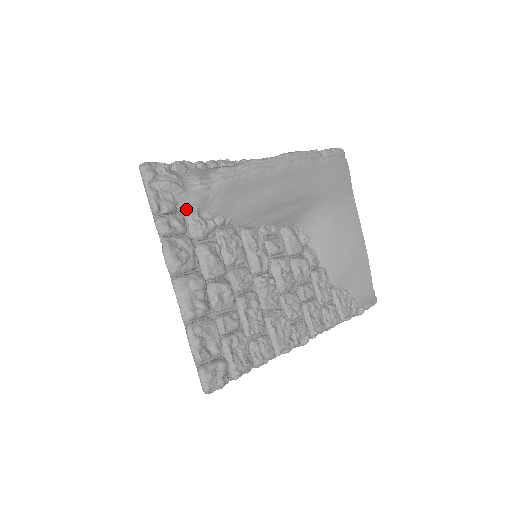
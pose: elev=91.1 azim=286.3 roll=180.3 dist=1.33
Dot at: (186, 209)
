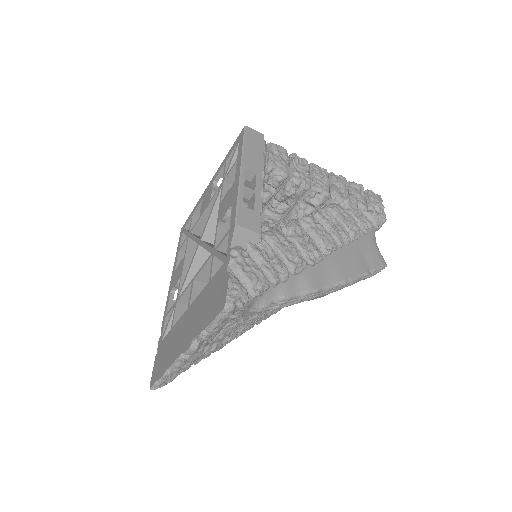
Dot at: (232, 320)
